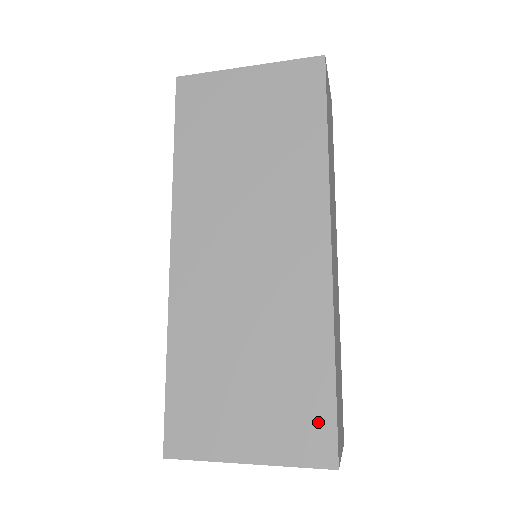
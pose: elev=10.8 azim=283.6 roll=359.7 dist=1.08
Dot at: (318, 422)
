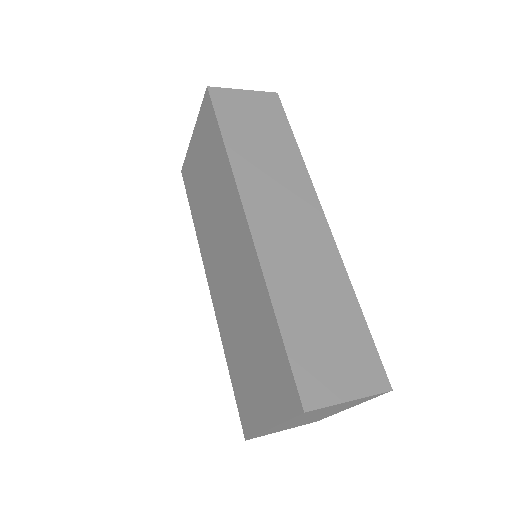
Dot at: (284, 374)
